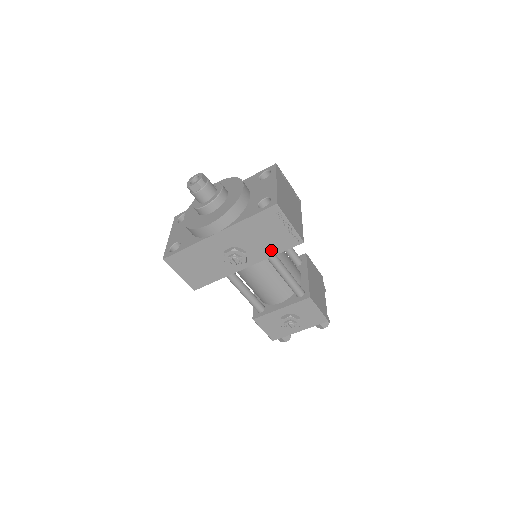
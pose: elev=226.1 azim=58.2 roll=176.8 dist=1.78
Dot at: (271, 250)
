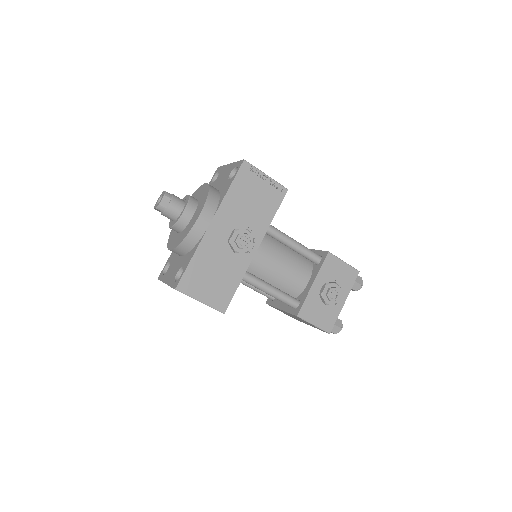
Dot at: (267, 215)
